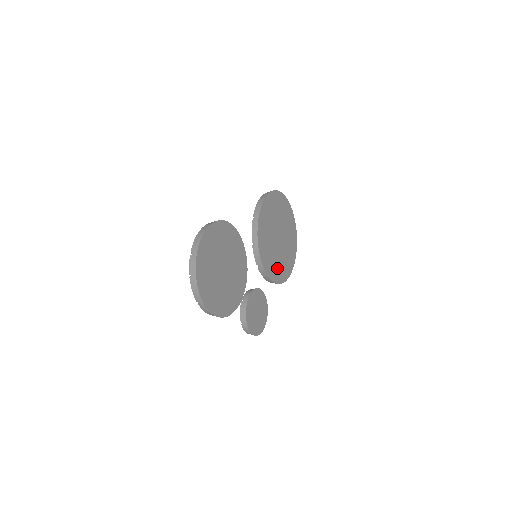
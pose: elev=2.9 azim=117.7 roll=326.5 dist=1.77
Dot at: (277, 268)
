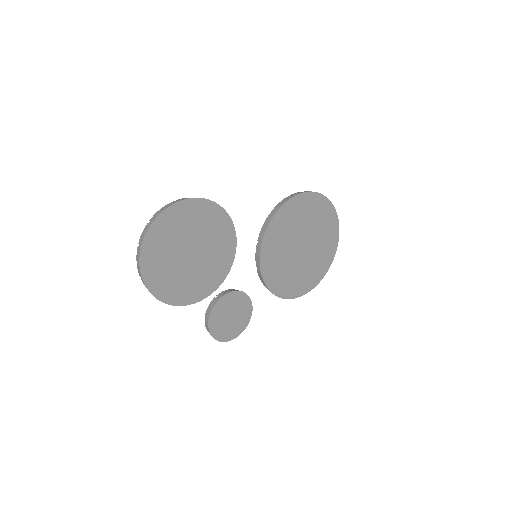
Dot at: (285, 280)
